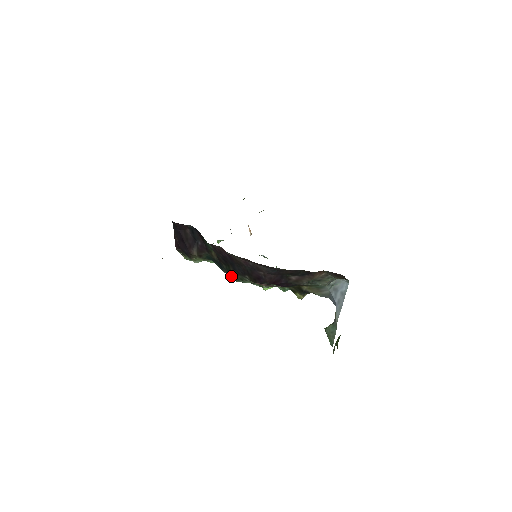
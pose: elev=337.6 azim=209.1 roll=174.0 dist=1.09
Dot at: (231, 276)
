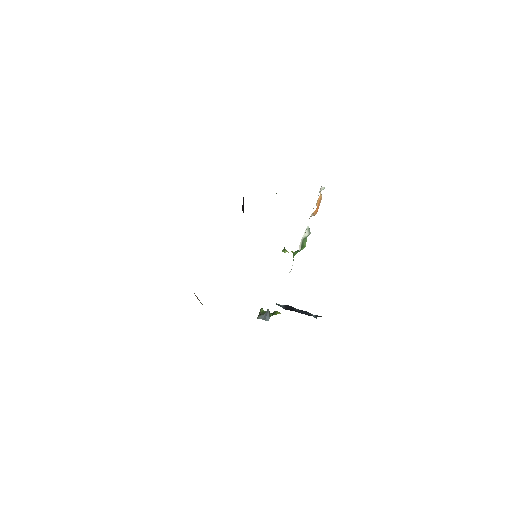
Dot at: occluded
